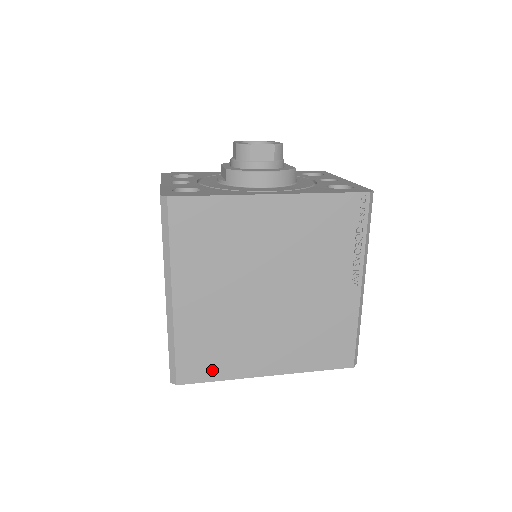
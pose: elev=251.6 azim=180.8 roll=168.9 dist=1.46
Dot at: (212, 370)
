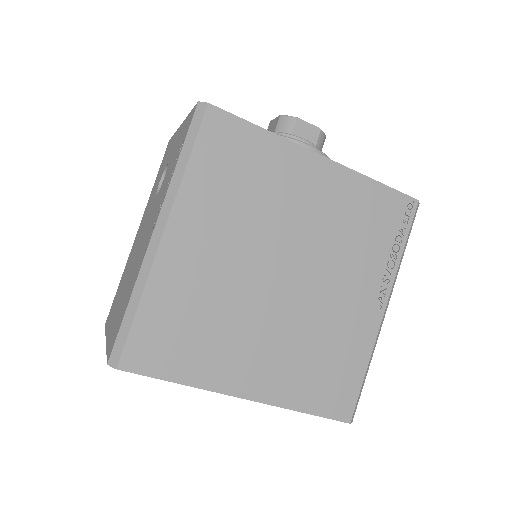
Dot at: (174, 362)
